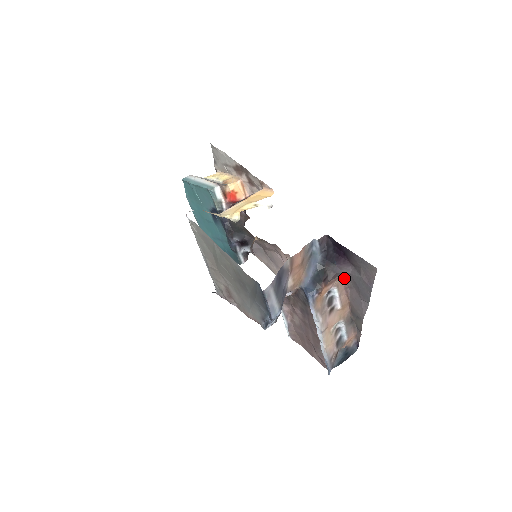
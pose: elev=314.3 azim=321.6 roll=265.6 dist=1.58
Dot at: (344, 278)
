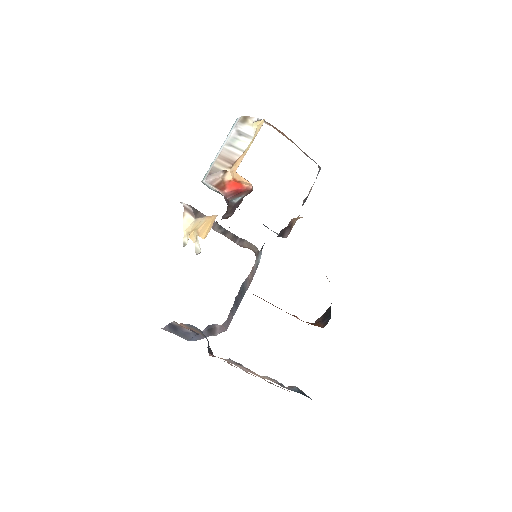
Dot at: occluded
